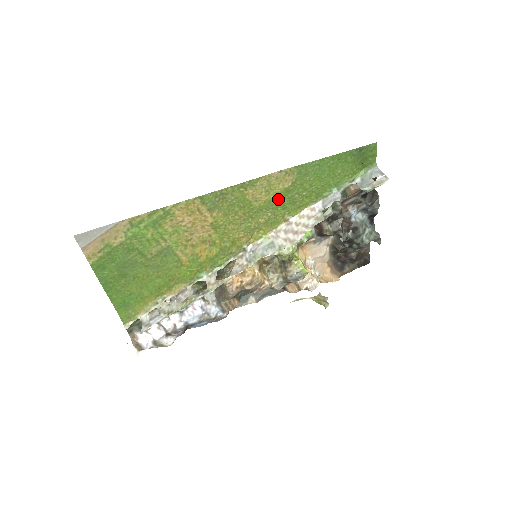
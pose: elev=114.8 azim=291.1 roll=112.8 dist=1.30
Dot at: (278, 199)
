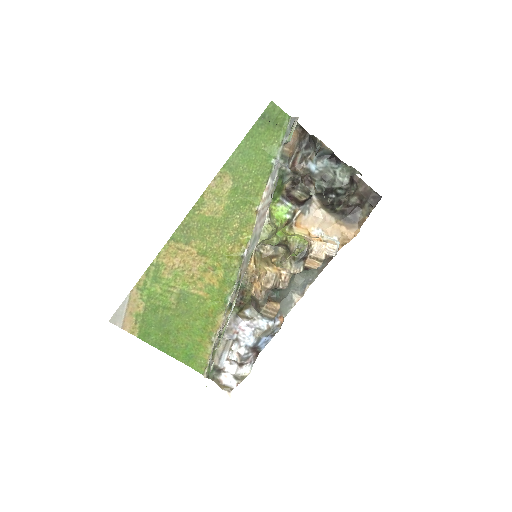
Dot at: (233, 200)
